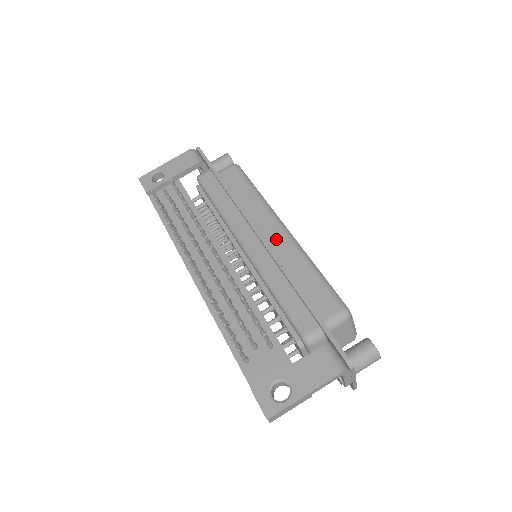
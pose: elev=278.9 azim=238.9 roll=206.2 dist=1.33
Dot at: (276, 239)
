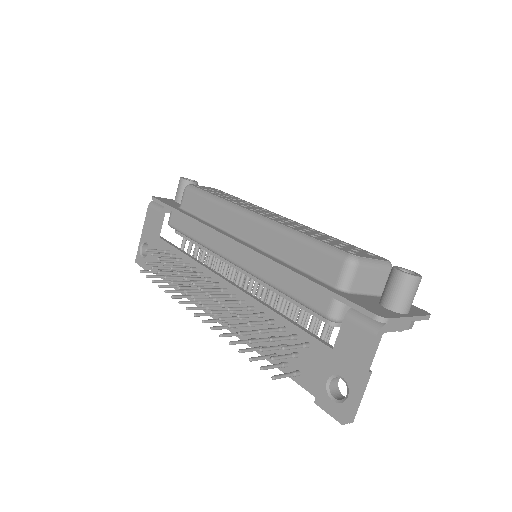
Dot at: (253, 233)
